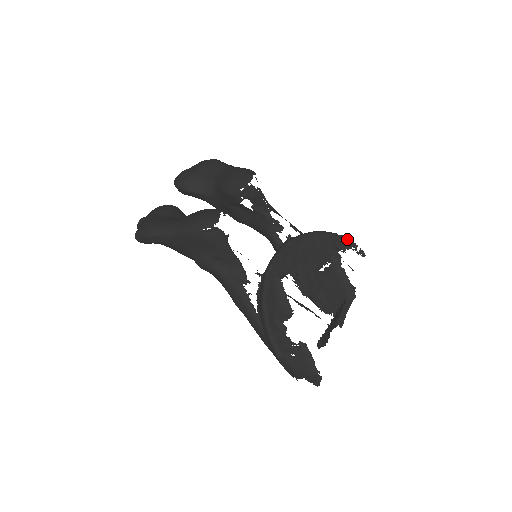
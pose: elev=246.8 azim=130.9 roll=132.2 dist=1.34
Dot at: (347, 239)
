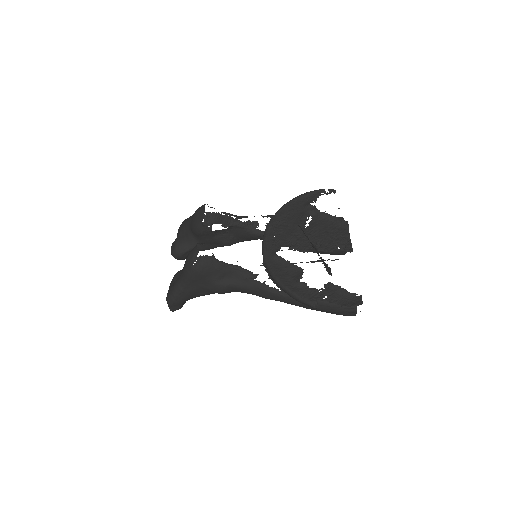
Dot at: (312, 191)
